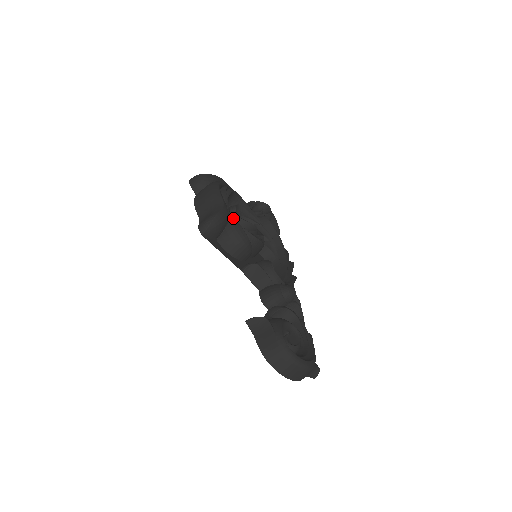
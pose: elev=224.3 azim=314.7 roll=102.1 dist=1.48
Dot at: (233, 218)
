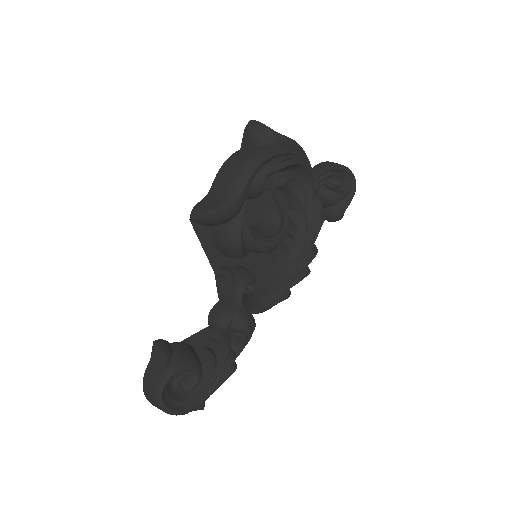
Dot at: (241, 218)
